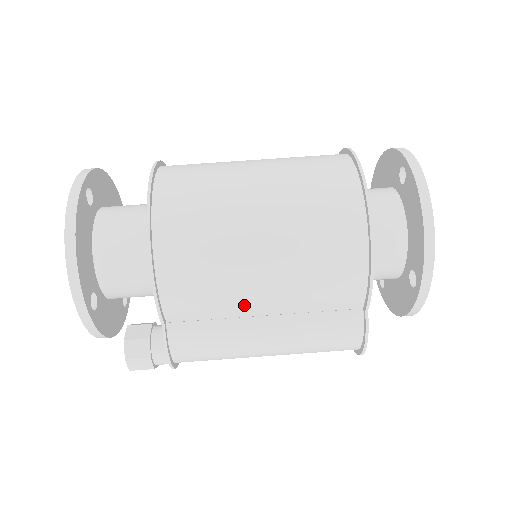
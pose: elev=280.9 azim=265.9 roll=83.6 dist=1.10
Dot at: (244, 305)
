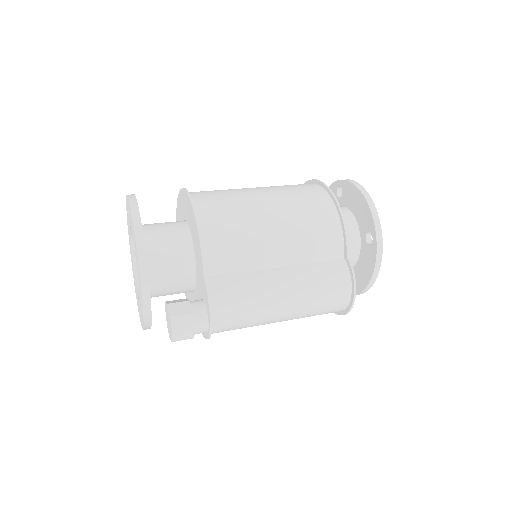
Dot at: (263, 255)
